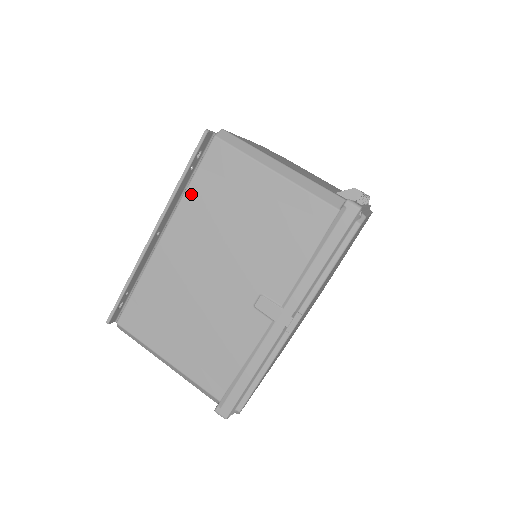
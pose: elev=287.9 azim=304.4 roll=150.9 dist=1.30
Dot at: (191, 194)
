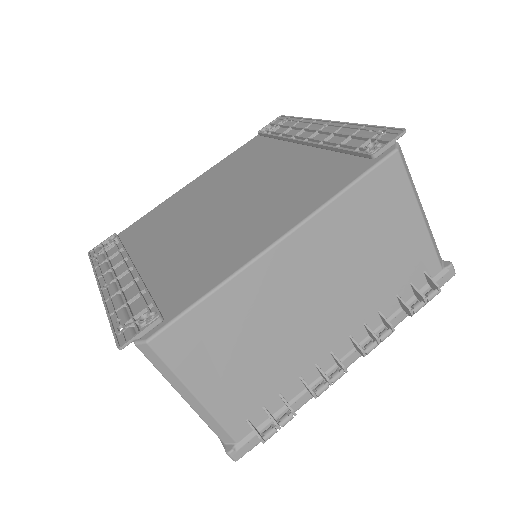
Dot at: occluded
